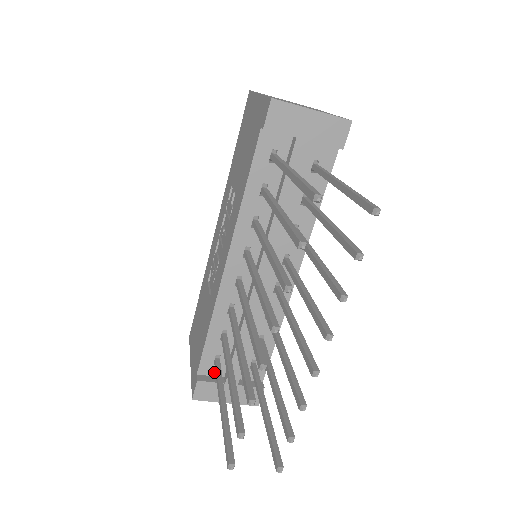
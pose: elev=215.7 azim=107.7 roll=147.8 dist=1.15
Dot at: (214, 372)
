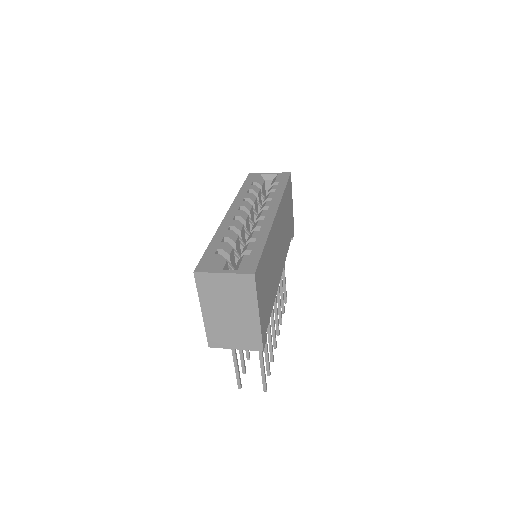
Dot at: occluded
